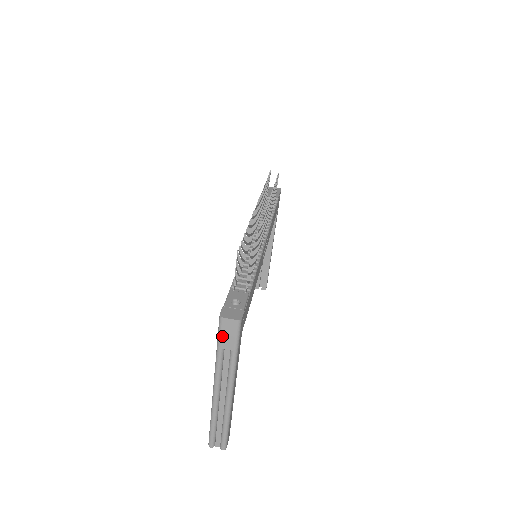
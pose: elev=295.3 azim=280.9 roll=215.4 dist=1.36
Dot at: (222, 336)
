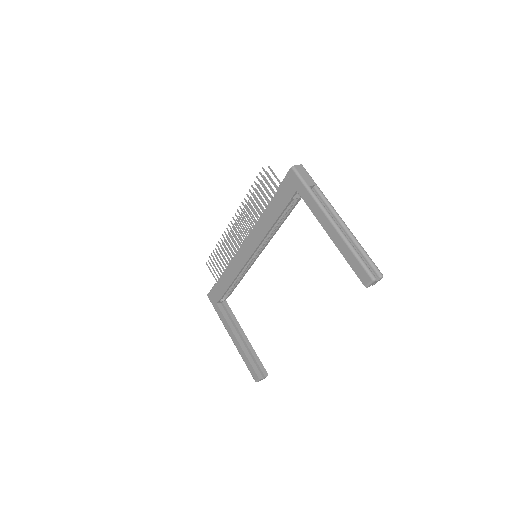
Dot at: (303, 178)
